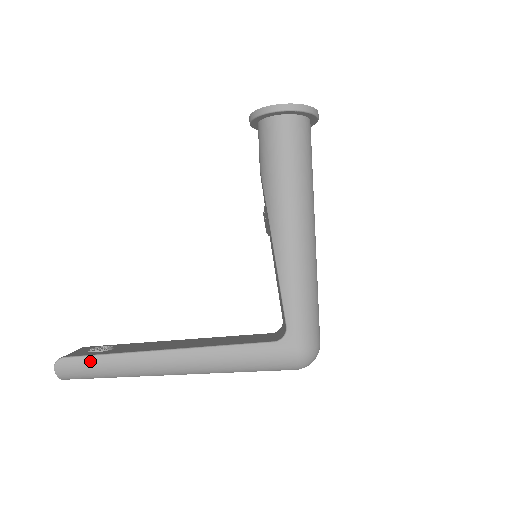
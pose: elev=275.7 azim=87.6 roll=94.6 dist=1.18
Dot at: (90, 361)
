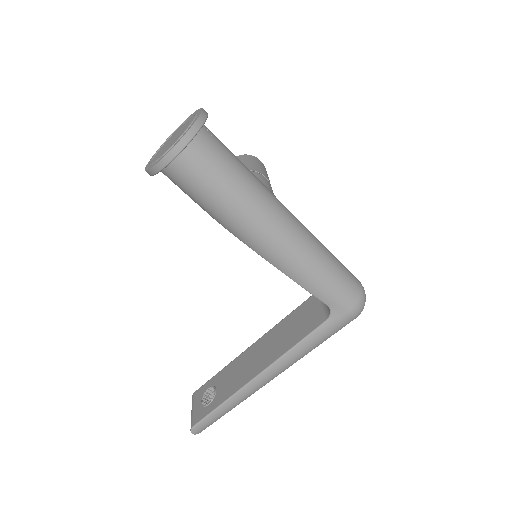
Dot at: (211, 418)
